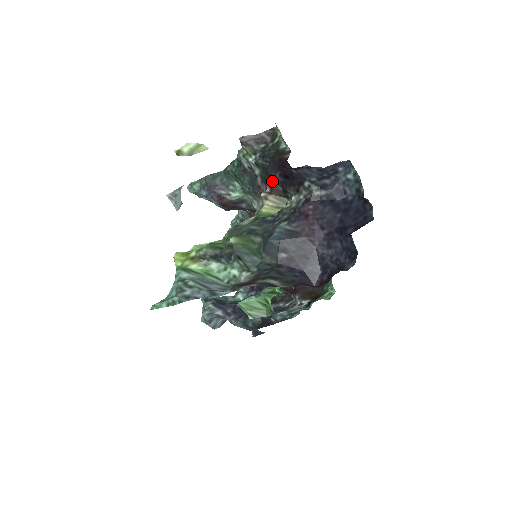
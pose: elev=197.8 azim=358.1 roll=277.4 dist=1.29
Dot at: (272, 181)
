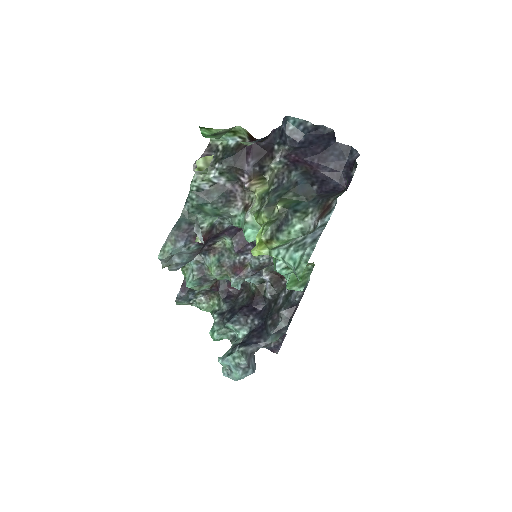
Dot at: (247, 169)
